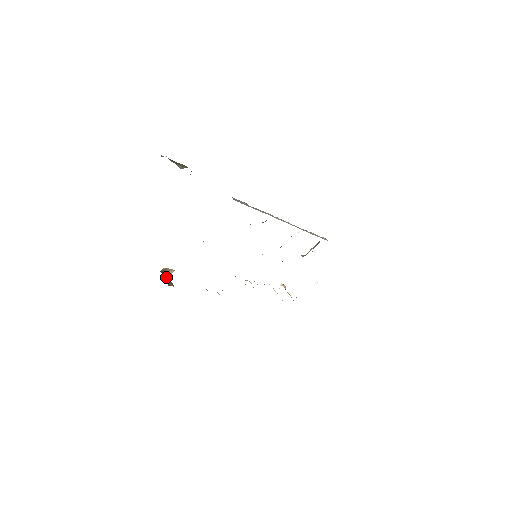
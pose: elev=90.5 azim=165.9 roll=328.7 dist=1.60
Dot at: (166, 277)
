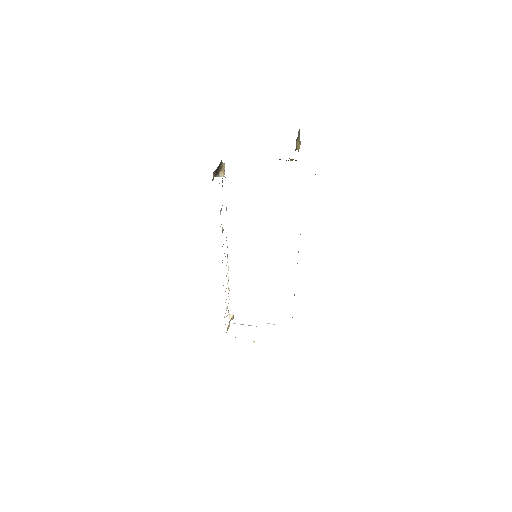
Dot at: (218, 169)
